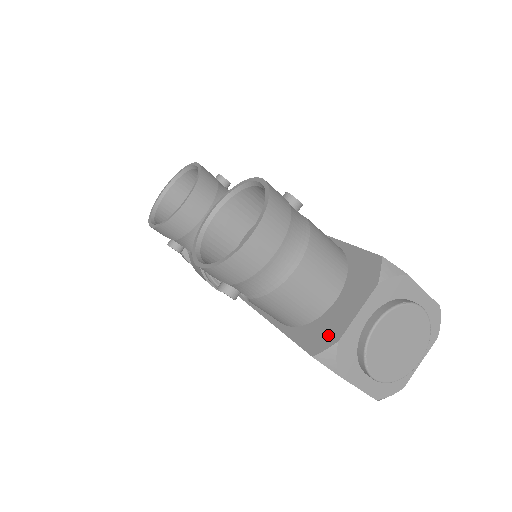
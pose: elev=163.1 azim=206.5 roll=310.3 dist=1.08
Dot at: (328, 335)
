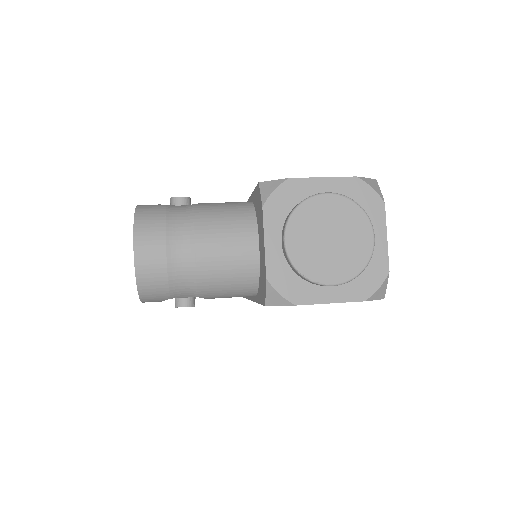
Dot at: (263, 279)
